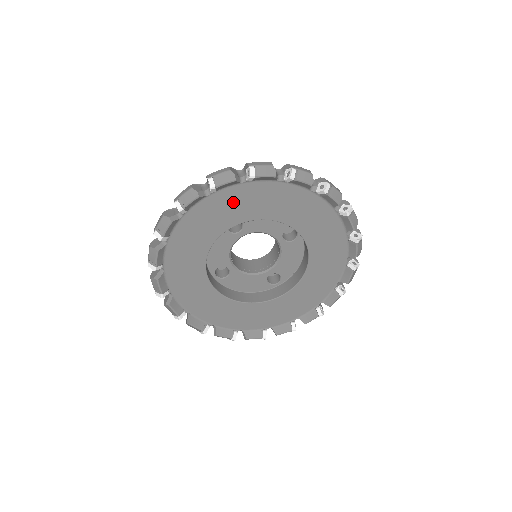
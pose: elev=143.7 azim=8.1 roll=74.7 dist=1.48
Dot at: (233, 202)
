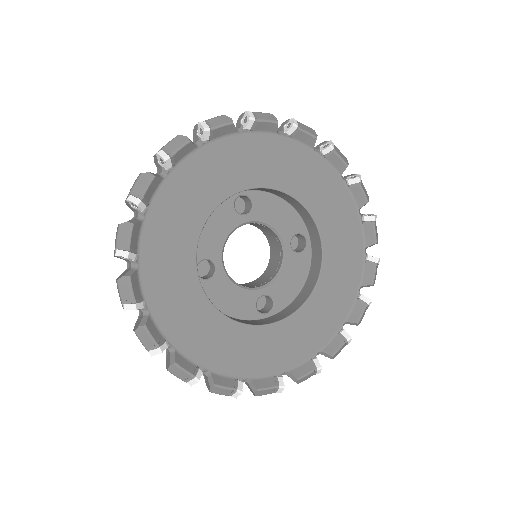
Dot at: (262, 155)
